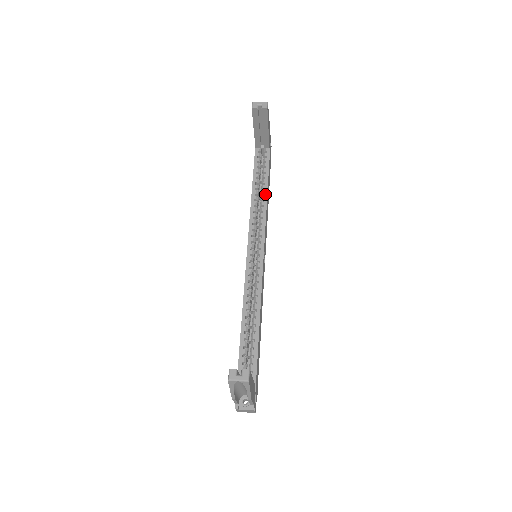
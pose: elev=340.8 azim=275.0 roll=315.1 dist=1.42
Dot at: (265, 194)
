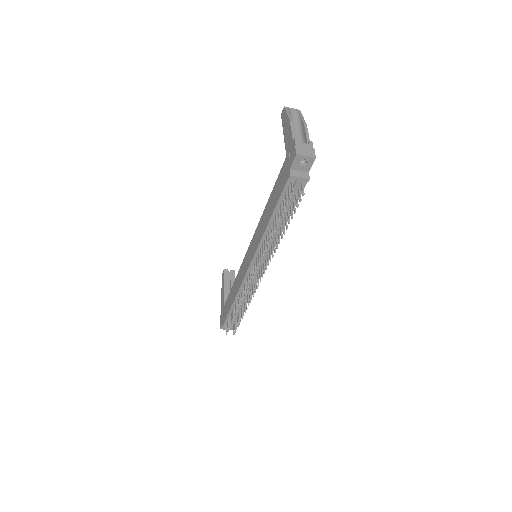
Dot at: occluded
